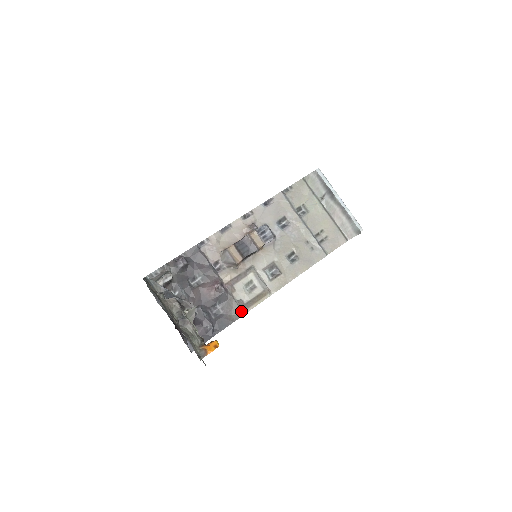
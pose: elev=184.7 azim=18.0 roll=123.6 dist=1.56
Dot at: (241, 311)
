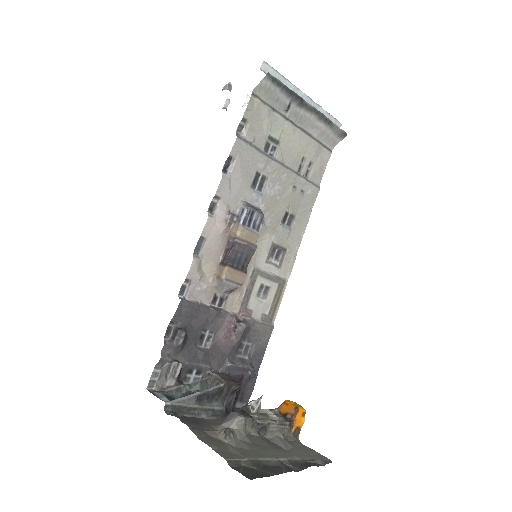
Dot at: (269, 327)
